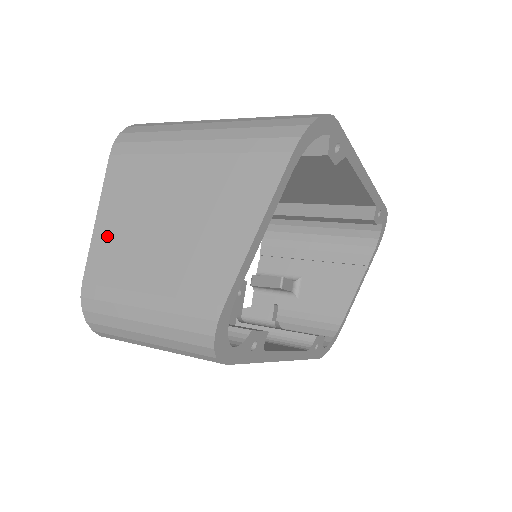
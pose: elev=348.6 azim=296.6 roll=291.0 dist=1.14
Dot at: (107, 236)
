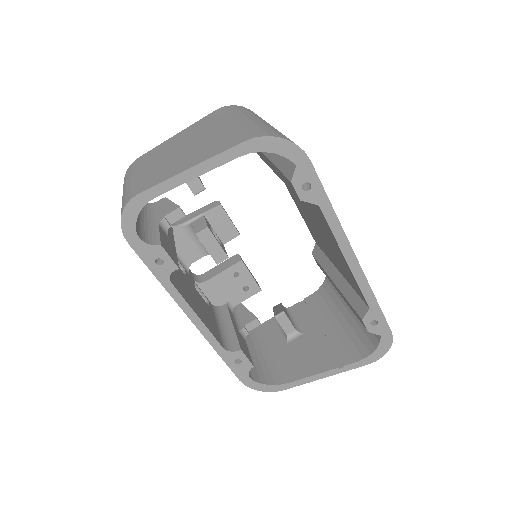
Dot at: (168, 143)
